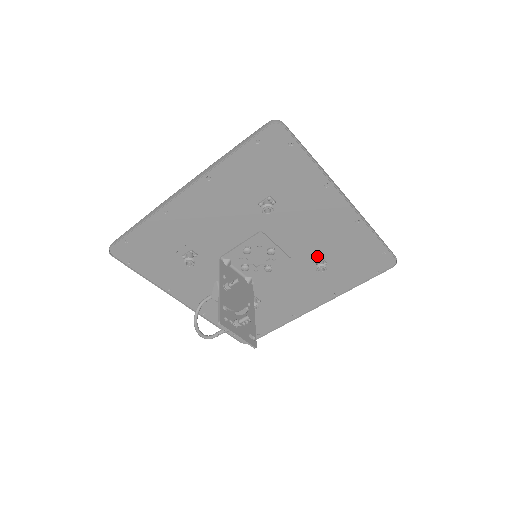
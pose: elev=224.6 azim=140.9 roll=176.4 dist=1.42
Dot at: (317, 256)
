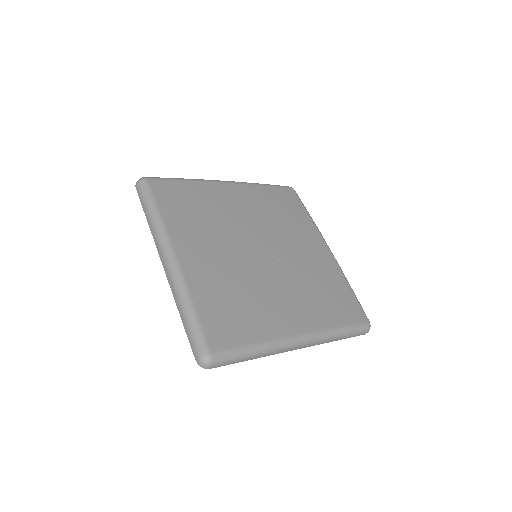
Dot at: occluded
